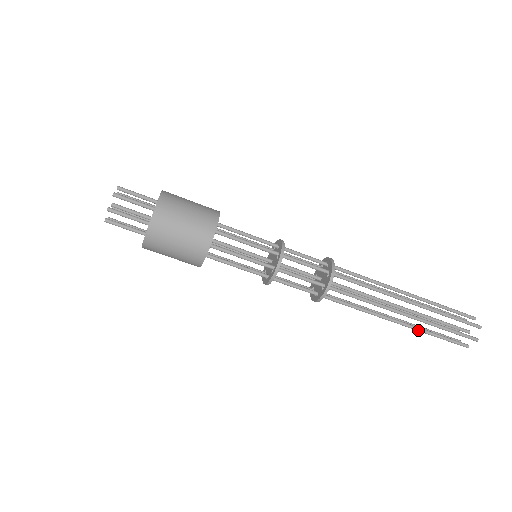
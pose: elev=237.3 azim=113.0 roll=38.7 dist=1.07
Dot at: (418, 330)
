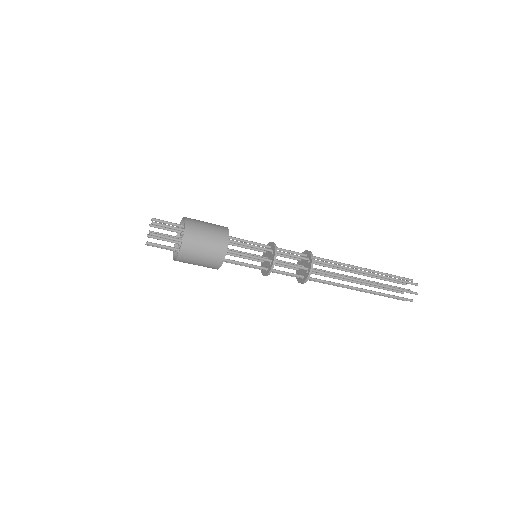
Dot at: (370, 293)
